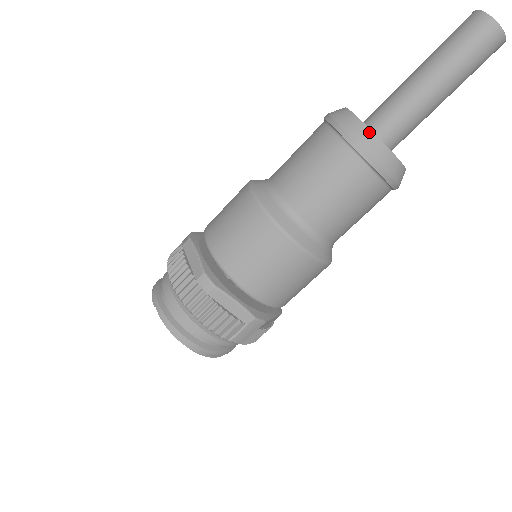
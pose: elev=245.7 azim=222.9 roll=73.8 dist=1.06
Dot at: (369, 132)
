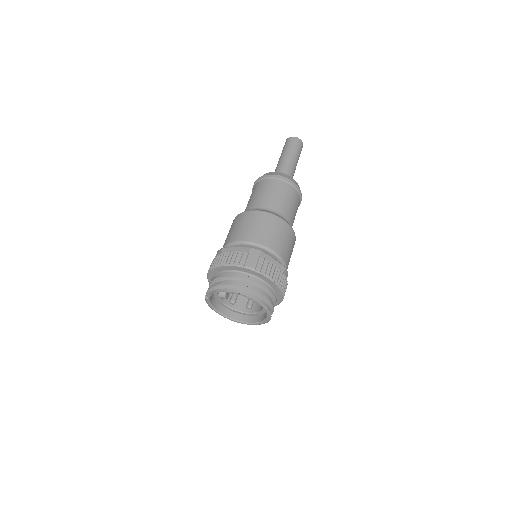
Dot at: occluded
